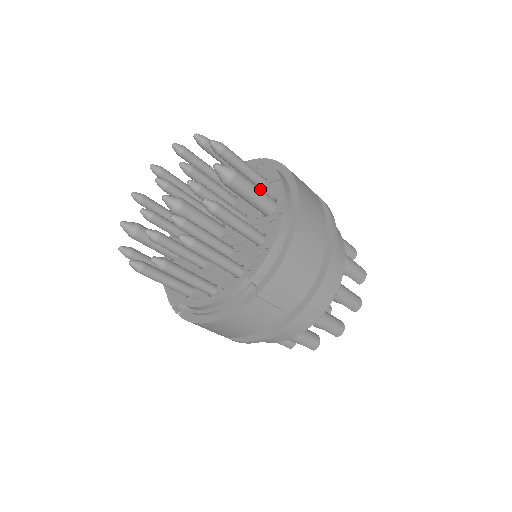
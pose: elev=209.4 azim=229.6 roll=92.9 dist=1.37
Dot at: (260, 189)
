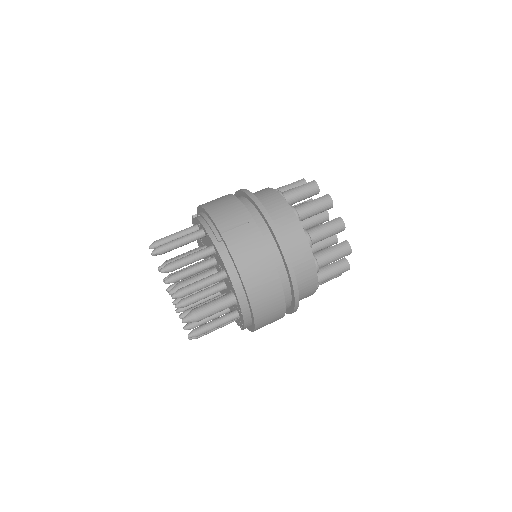
Dot at: (220, 306)
